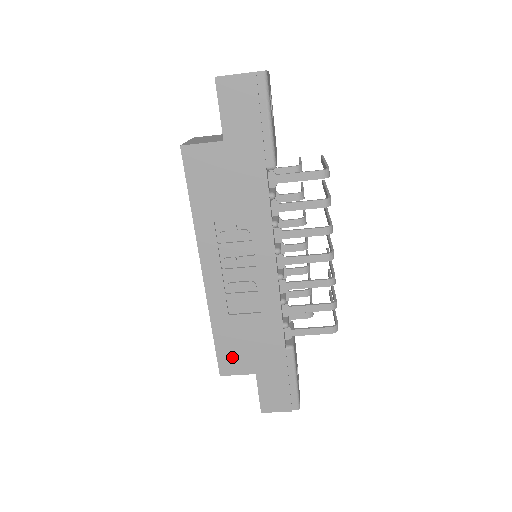
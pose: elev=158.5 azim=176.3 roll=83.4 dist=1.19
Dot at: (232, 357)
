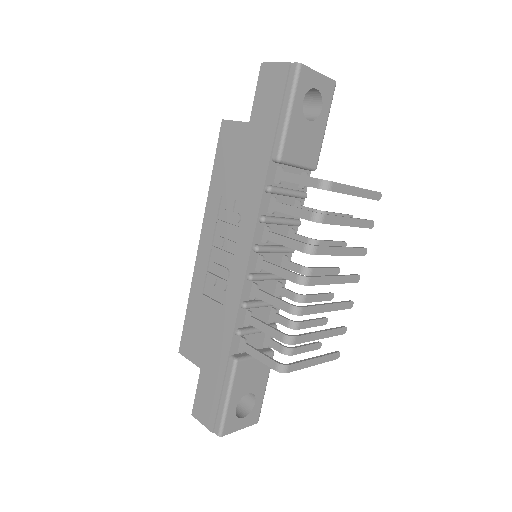
Dot at: (191, 339)
